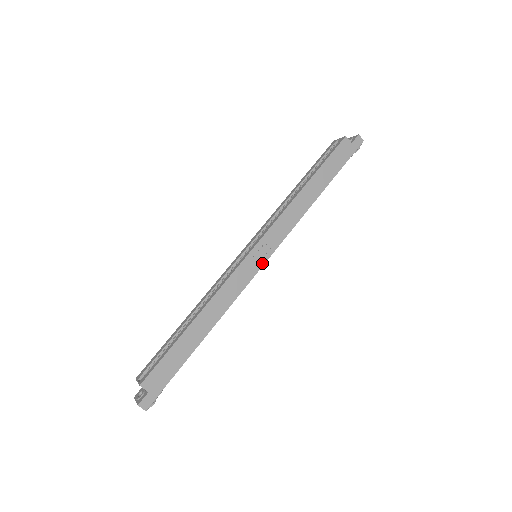
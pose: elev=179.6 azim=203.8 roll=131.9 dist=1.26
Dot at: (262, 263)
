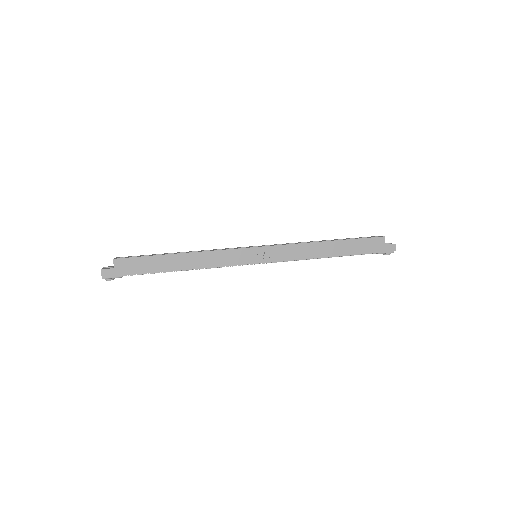
Dot at: (255, 262)
